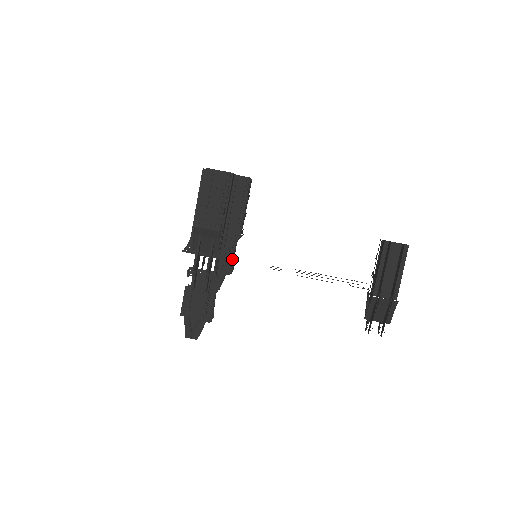
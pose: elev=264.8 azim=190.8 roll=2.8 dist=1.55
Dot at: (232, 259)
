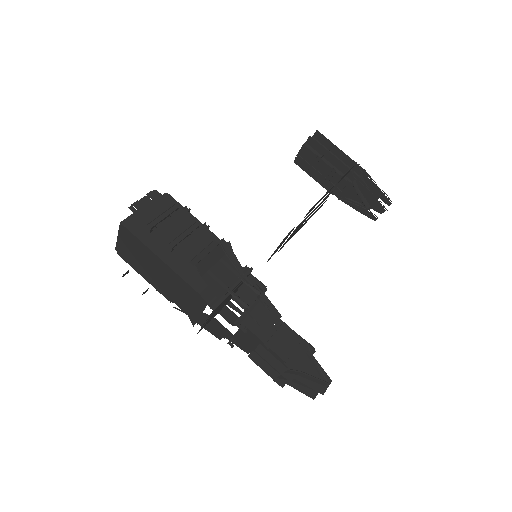
Dot at: occluded
